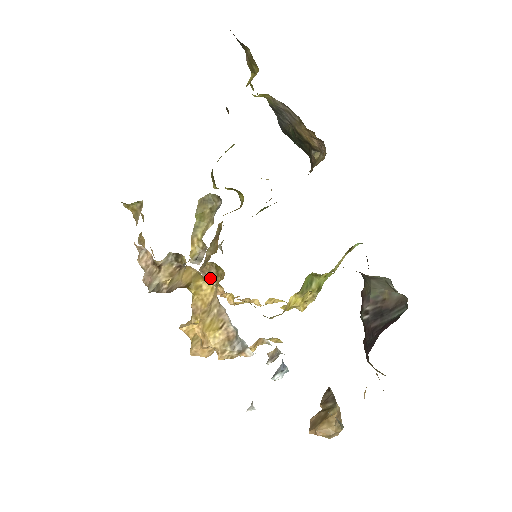
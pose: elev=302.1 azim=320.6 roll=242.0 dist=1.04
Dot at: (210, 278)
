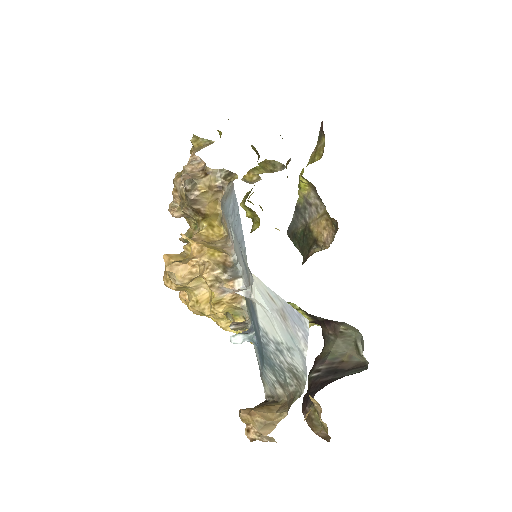
Dot at: occluded
